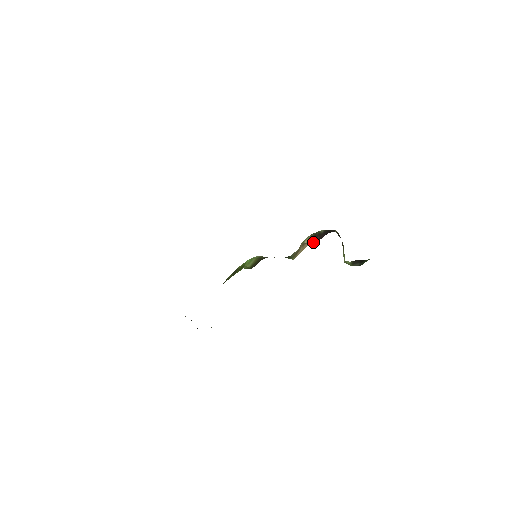
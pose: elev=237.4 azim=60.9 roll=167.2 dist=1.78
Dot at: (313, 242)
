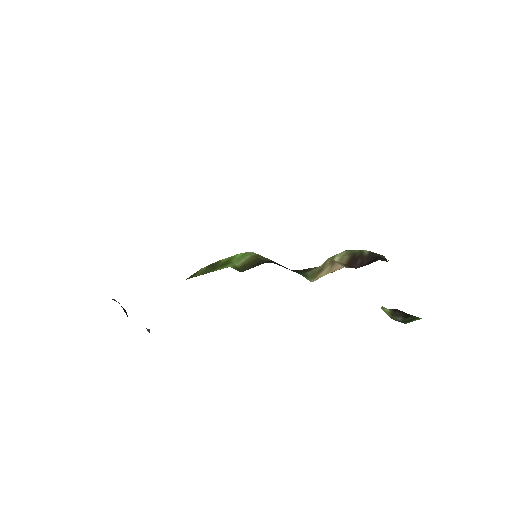
Dot at: (350, 265)
